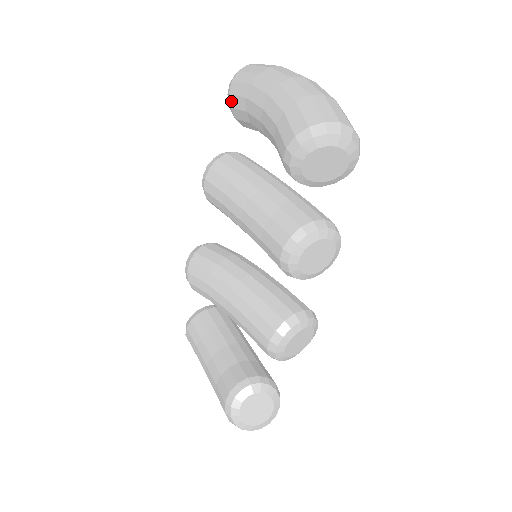
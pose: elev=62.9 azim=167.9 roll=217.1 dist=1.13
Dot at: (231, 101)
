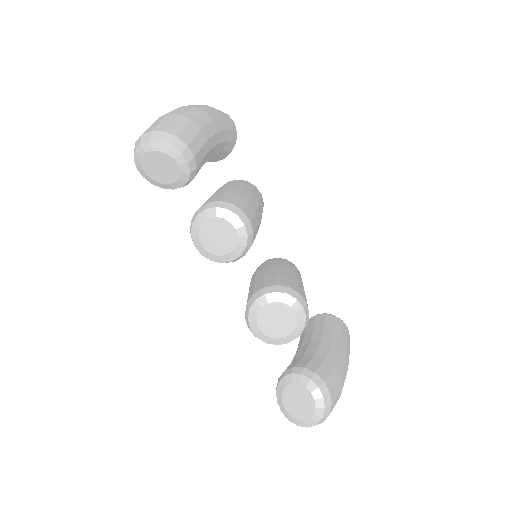
Dot at: occluded
